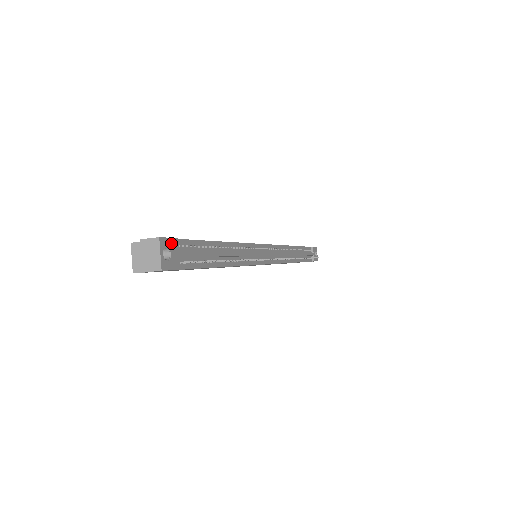
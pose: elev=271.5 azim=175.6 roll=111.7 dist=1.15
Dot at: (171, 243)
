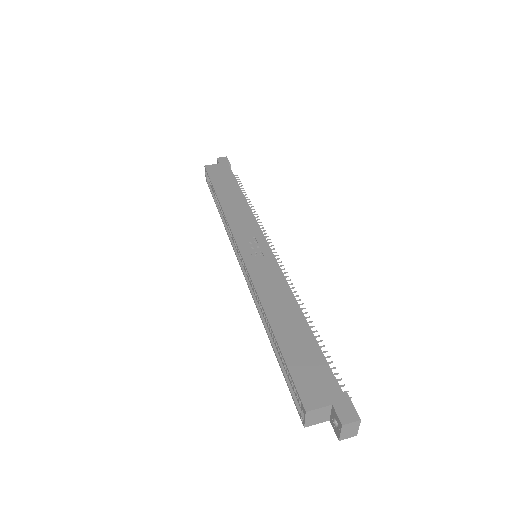
Dot at: (352, 406)
